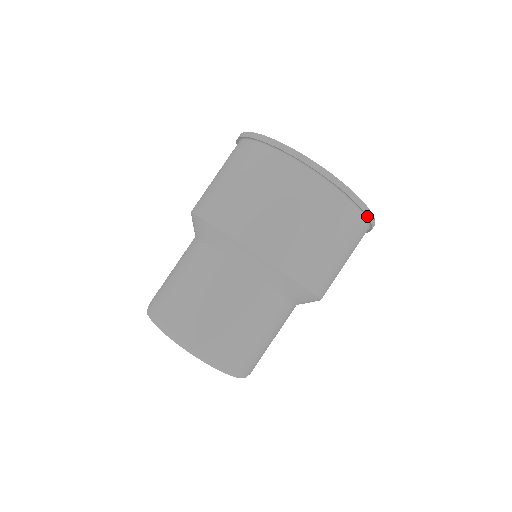
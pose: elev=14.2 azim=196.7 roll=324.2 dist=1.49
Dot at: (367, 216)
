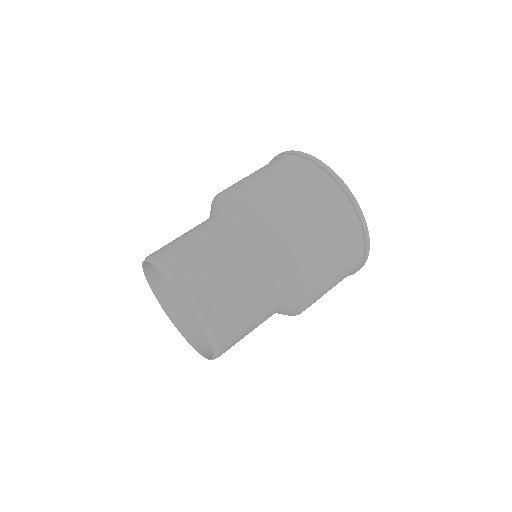
Dot at: occluded
